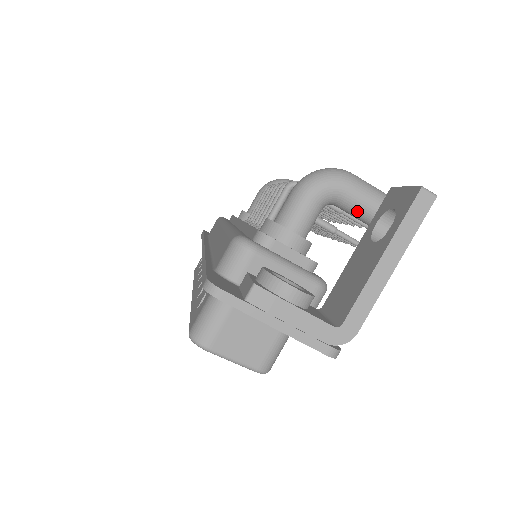
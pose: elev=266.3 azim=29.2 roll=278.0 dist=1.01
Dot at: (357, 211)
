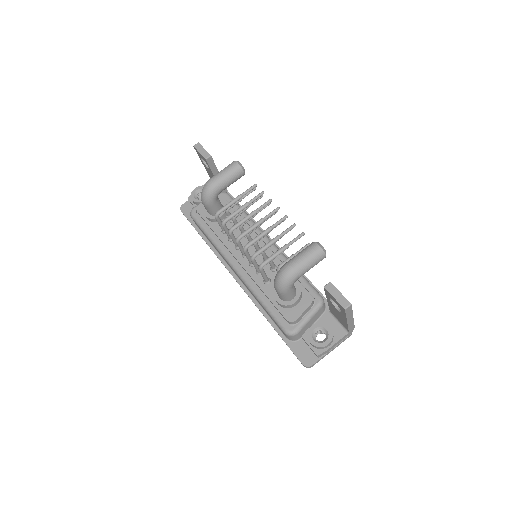
Dot at: (307, 271)
